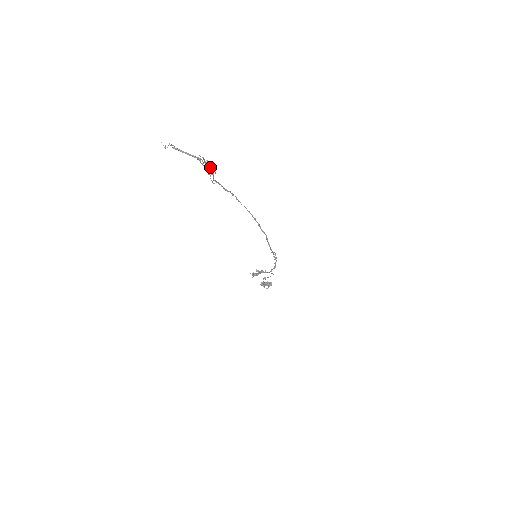
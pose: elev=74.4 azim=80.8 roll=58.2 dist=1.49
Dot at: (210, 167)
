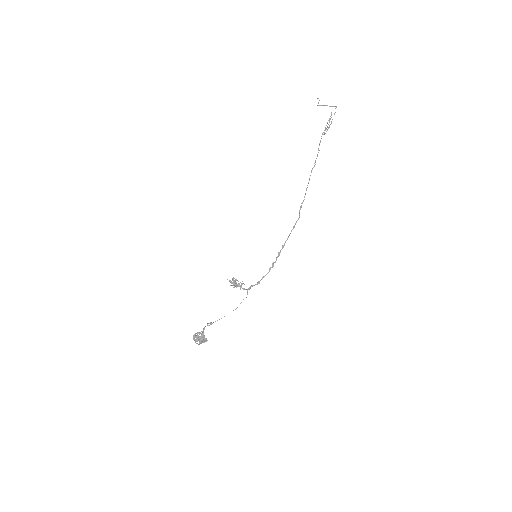
Dot at: (328, 127)
